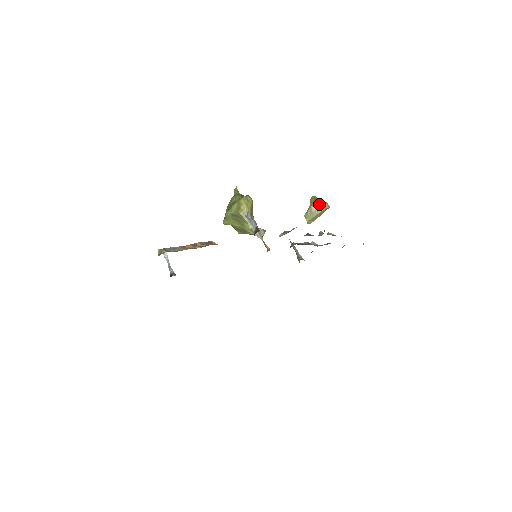
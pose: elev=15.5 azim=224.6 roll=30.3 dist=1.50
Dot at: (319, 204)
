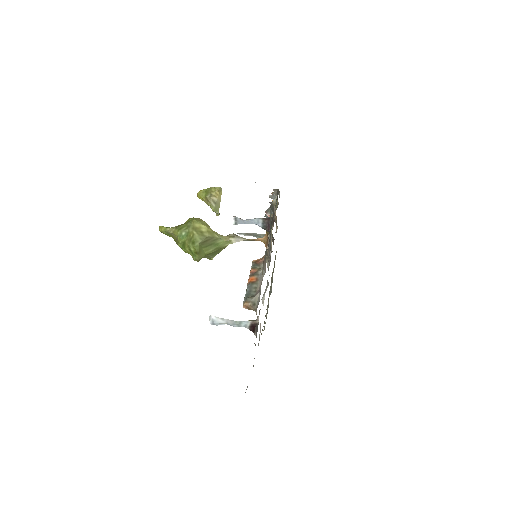
Dot at: (215, 191)
